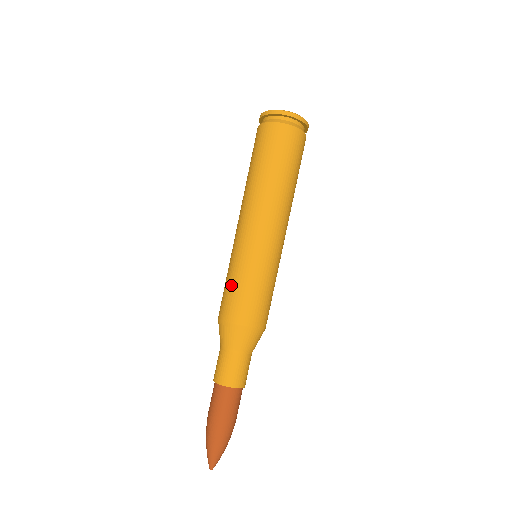
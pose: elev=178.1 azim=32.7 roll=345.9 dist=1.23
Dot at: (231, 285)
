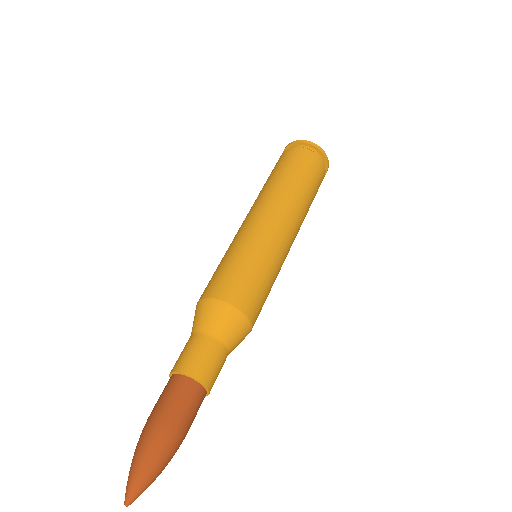
Dot at: (233, 265)
